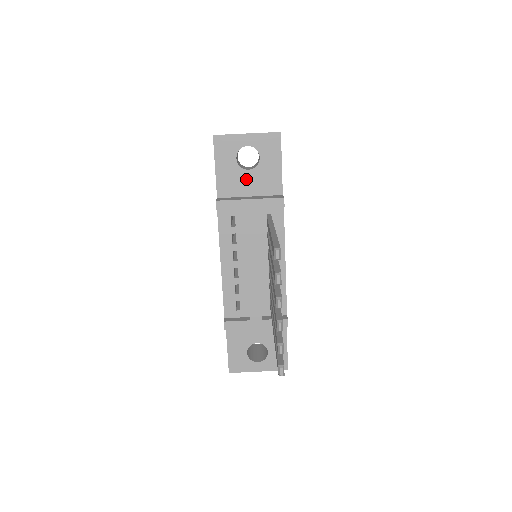
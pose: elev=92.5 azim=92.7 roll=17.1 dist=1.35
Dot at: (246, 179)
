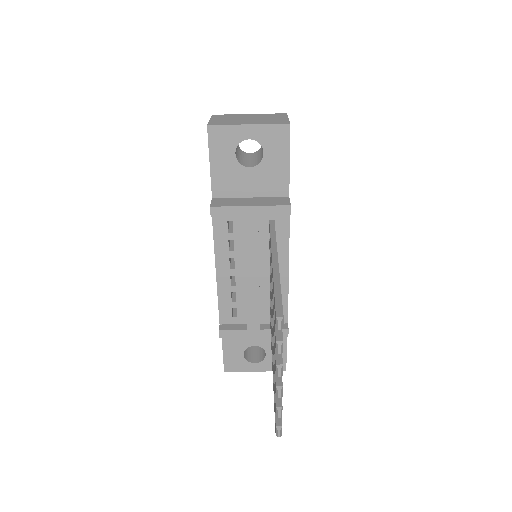
Dot at: (246, 178)
